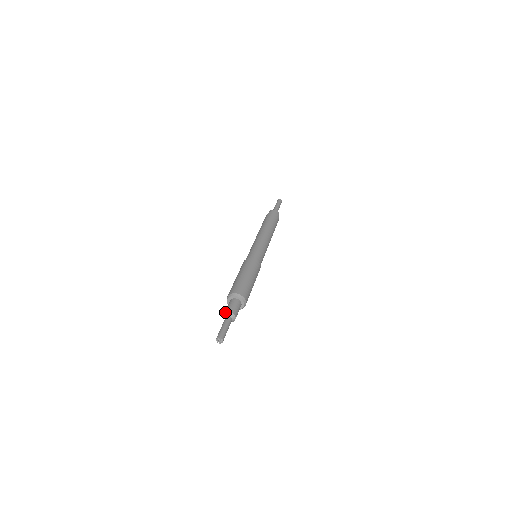
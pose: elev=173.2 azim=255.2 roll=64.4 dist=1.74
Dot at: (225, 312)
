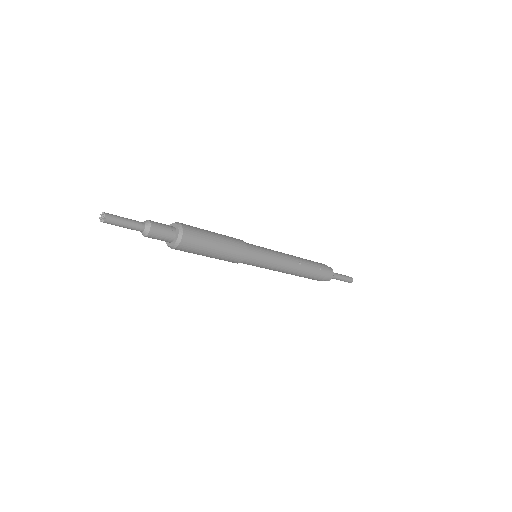
Dot at: occluded
